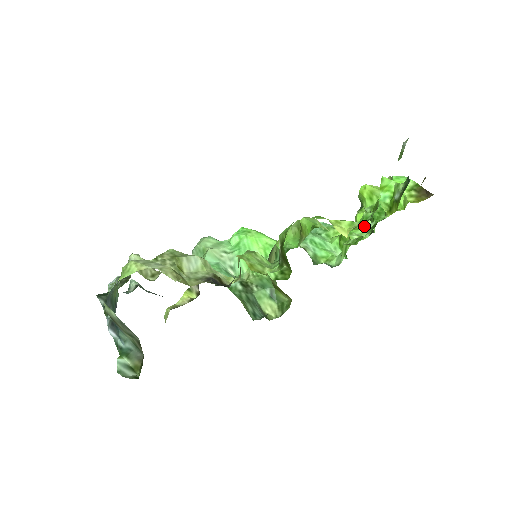
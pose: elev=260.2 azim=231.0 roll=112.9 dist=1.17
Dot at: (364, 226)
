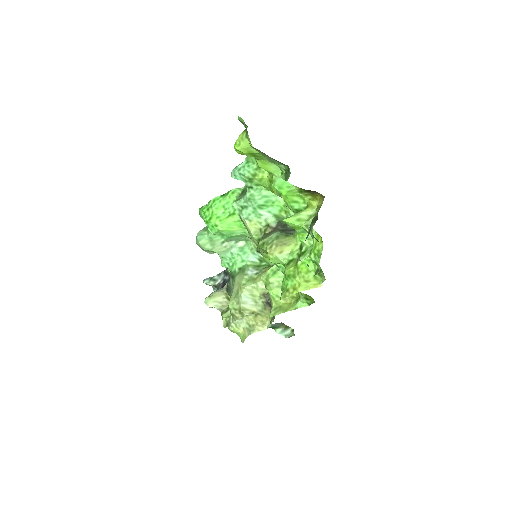
Dot at: occluded
